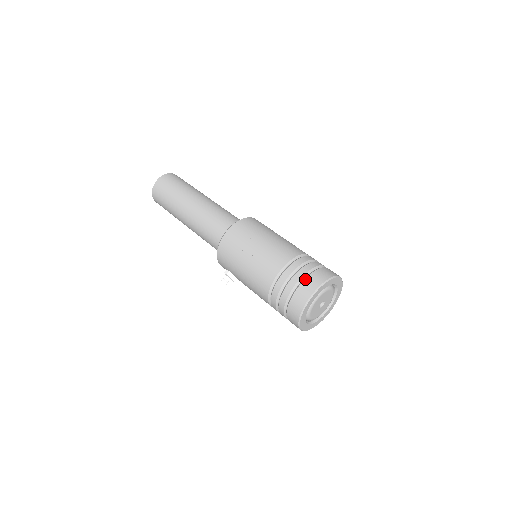
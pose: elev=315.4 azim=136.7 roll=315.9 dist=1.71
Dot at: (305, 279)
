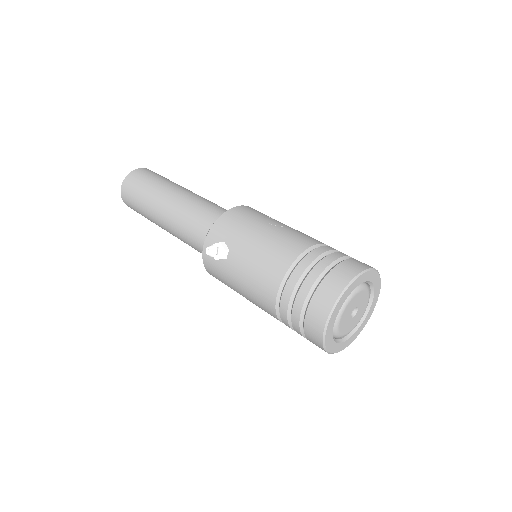
Dot at: occluded
